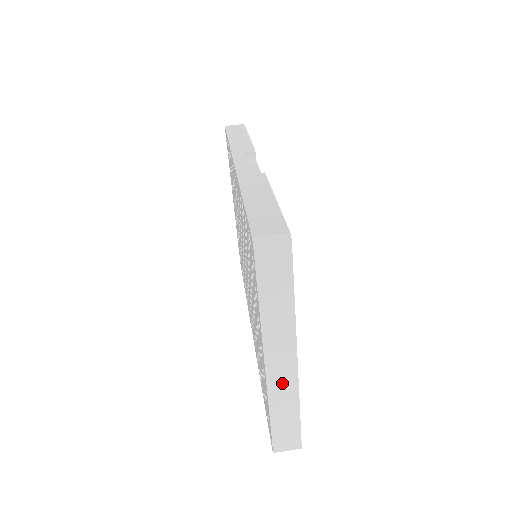
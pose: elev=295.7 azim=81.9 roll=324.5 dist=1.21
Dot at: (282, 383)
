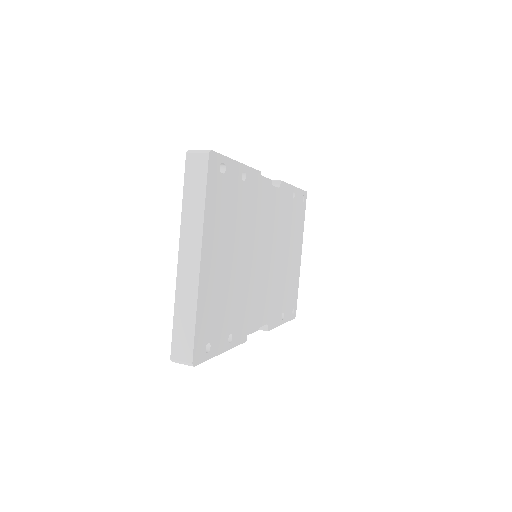
Dot at: (187, 280)
